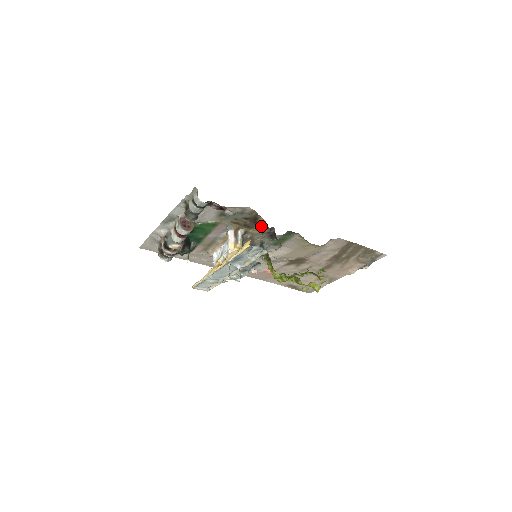
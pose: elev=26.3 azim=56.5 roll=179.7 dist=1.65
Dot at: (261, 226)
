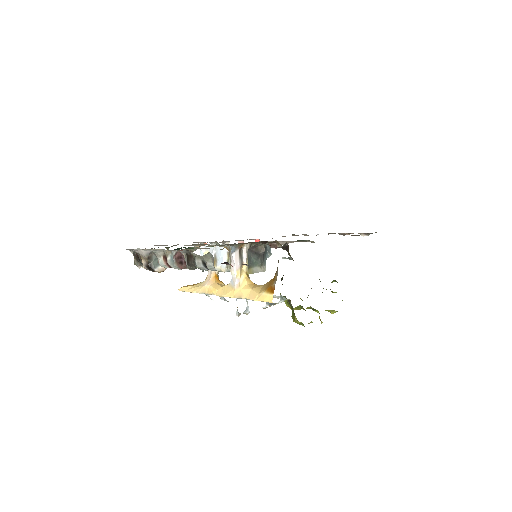
Dot at: occluded
